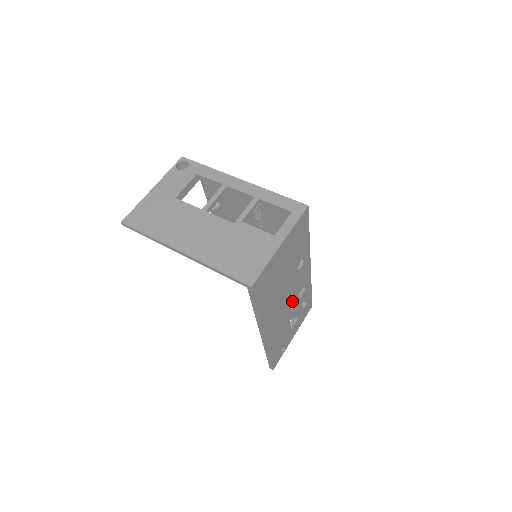
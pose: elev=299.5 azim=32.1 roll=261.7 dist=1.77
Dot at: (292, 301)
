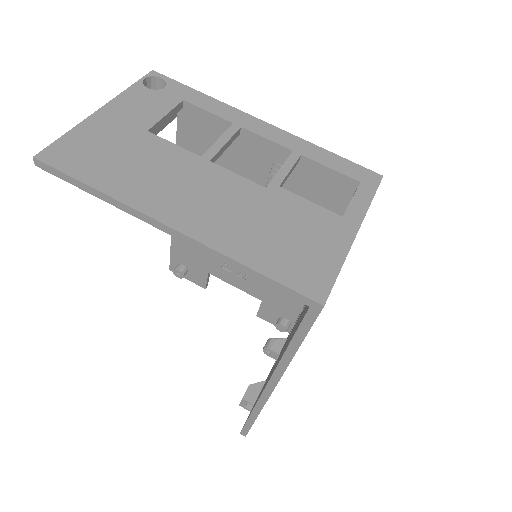
Dot at: occluded
